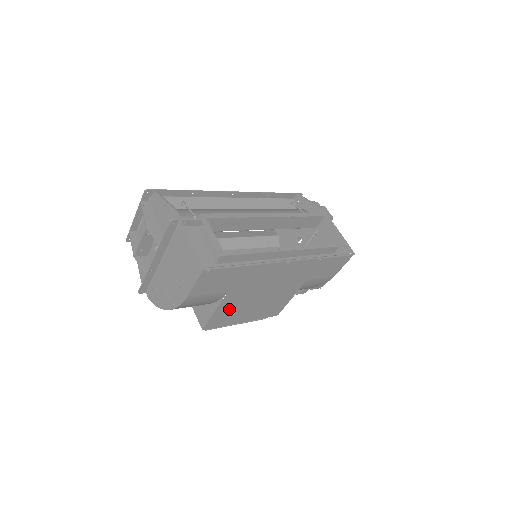
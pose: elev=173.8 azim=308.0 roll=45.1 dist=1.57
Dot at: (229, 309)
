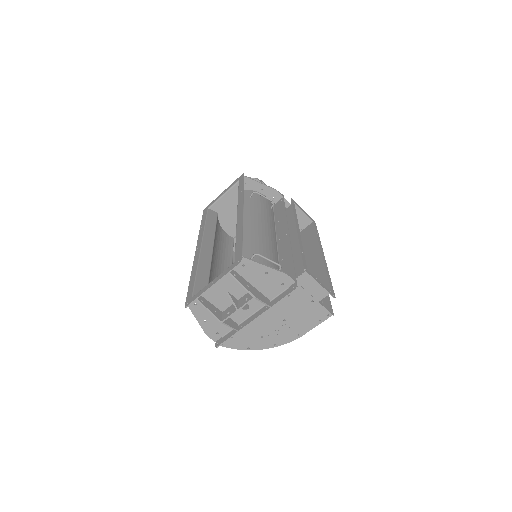
Dot at: occluded
